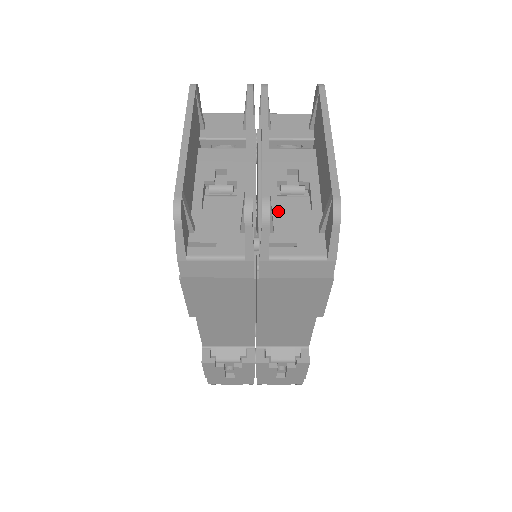
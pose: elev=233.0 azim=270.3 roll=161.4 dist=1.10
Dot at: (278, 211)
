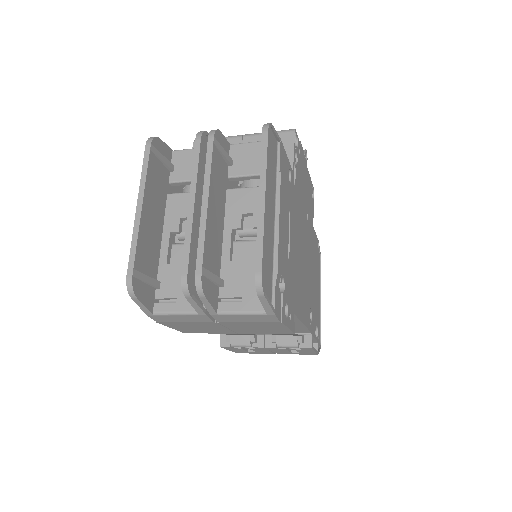
Dot at: (229, 263)
